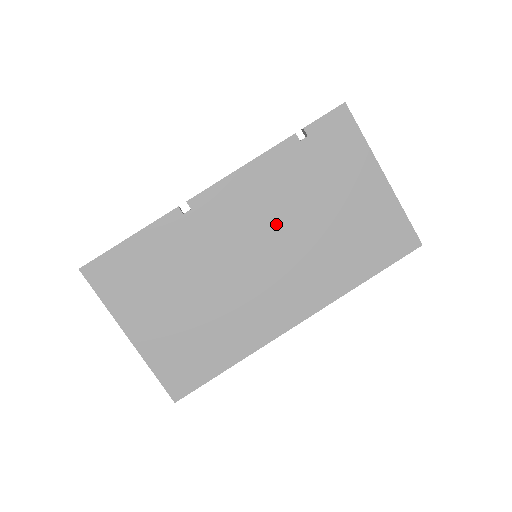
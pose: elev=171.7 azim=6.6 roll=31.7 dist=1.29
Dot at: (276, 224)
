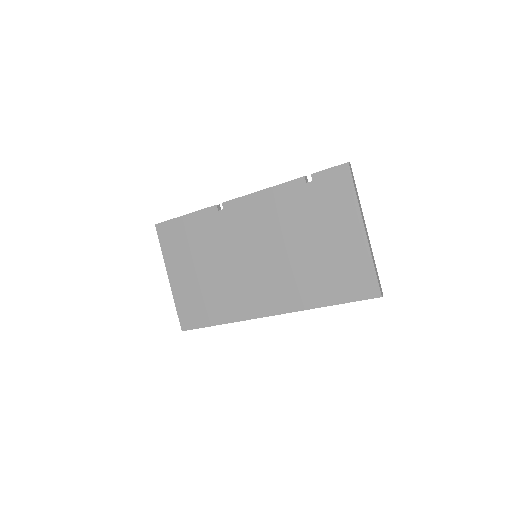
Dot at: (273, 238)
